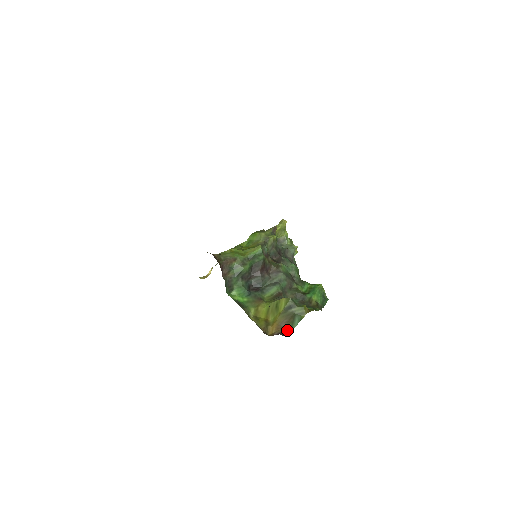
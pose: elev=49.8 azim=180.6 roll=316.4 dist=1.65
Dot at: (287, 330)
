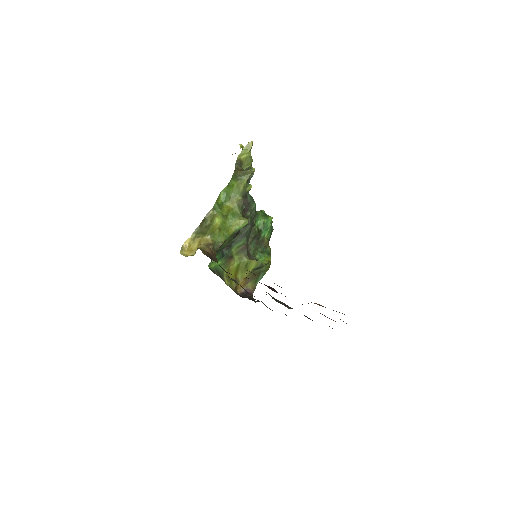
Dot at: (252, 286)
